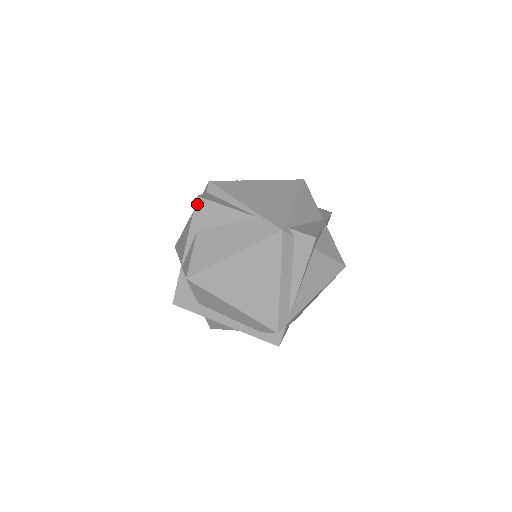
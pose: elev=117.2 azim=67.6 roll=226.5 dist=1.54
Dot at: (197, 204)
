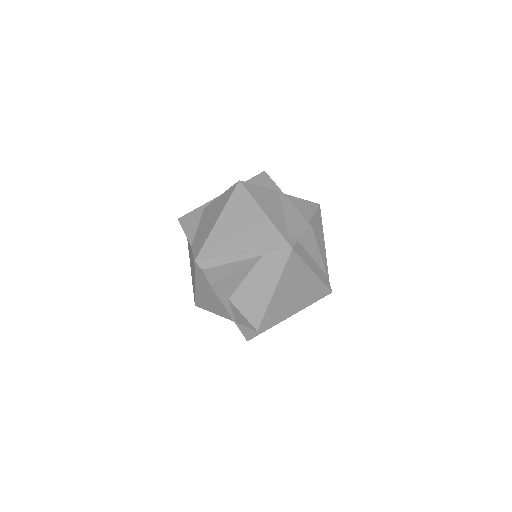
Dot at: (214, 288)
